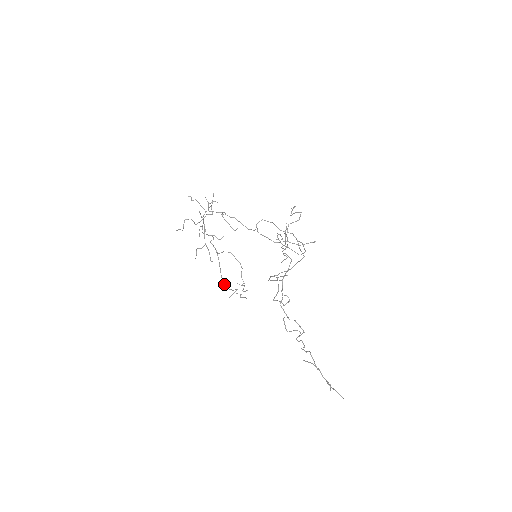
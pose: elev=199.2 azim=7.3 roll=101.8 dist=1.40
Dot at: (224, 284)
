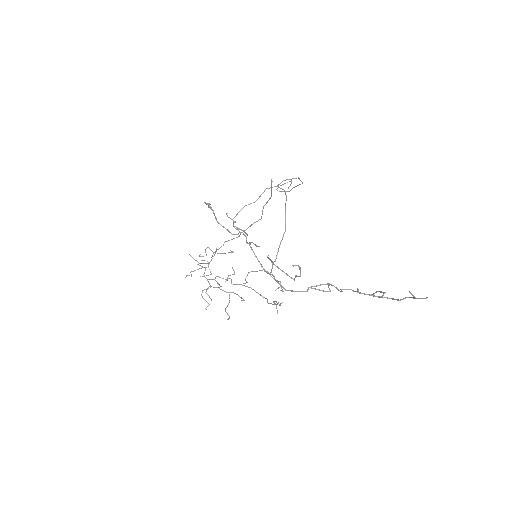
Dot at: occluded
